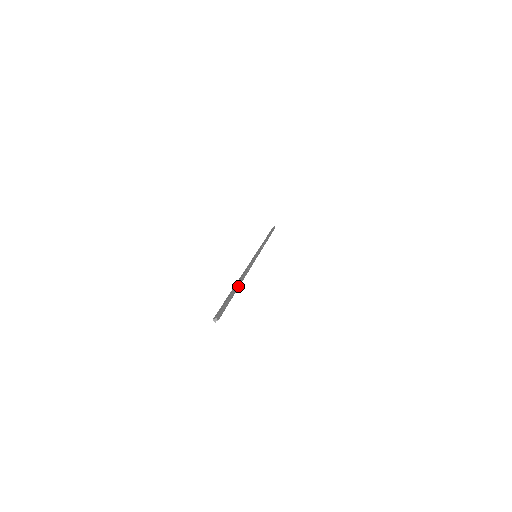
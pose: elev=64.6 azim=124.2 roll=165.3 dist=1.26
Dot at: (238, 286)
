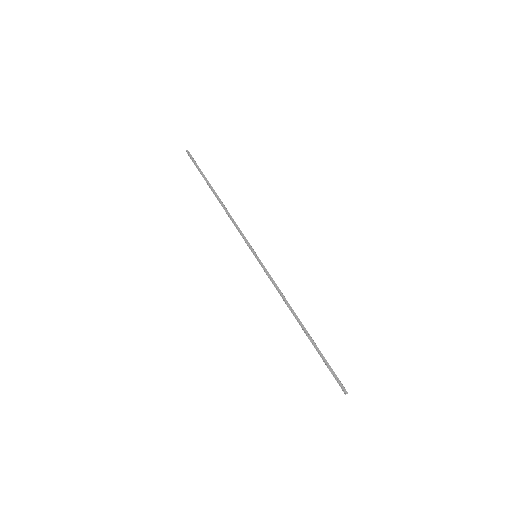
Dot at: (307, 333)
